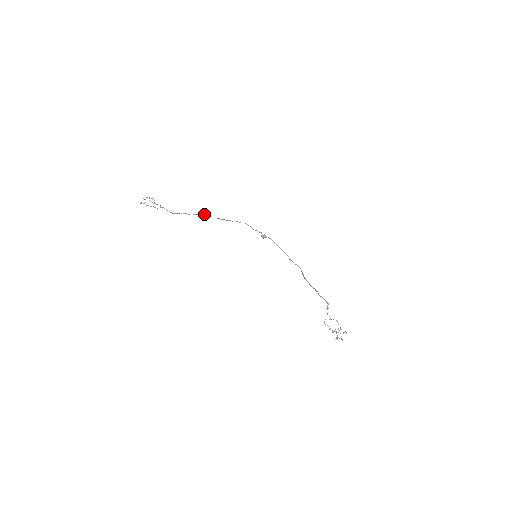
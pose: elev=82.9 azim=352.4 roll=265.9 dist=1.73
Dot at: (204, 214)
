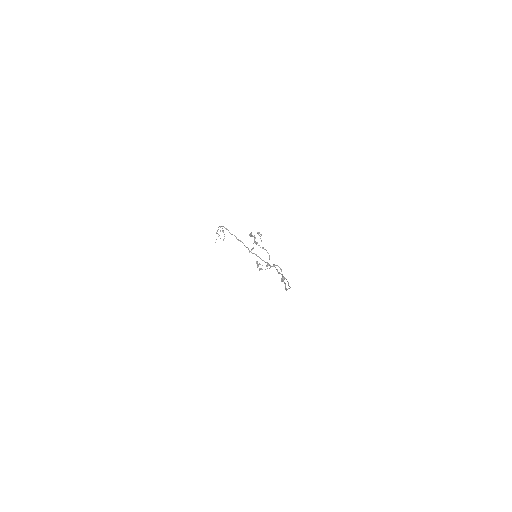
Dot at: (248, 248)
